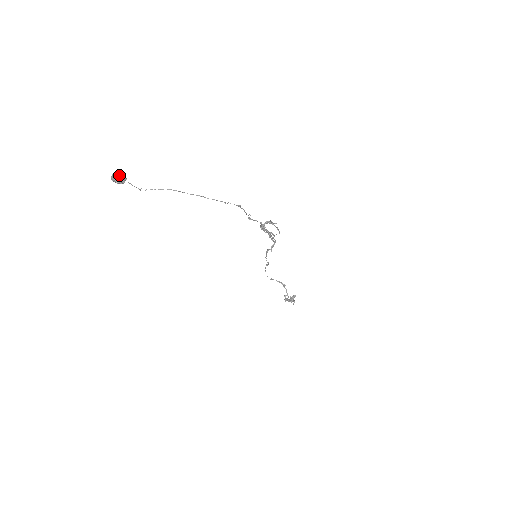
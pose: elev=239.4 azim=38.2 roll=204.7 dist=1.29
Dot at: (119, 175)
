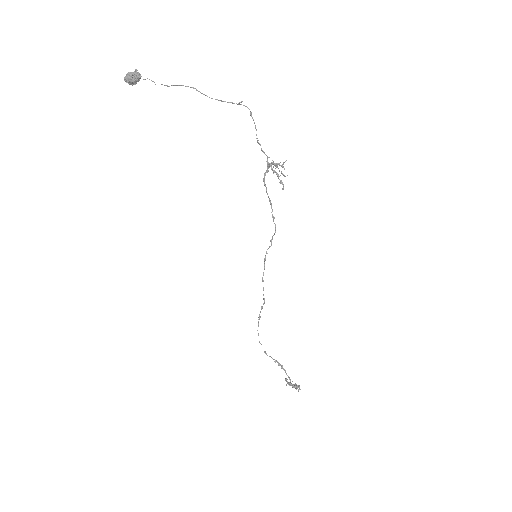
Dot at: (135, 69)
